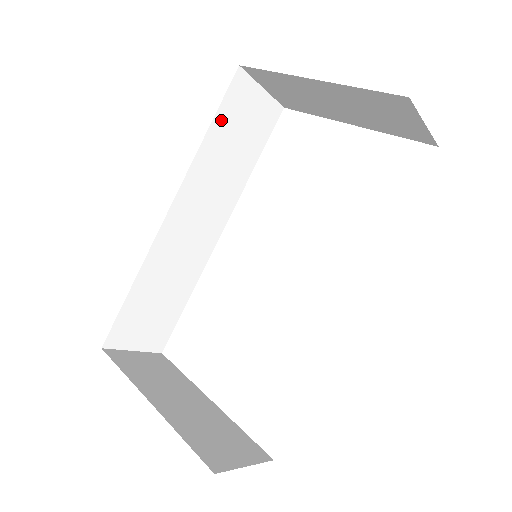
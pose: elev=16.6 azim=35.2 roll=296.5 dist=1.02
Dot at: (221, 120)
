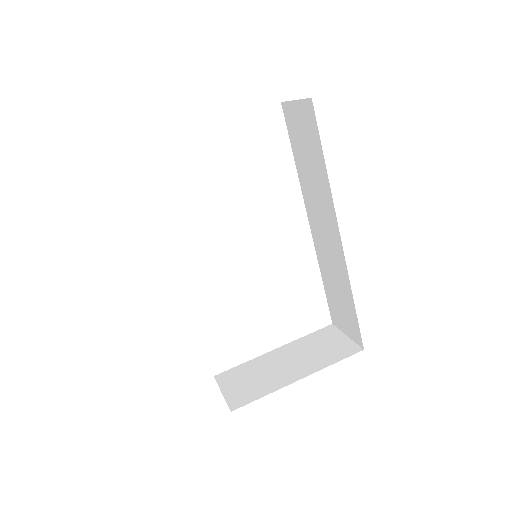
Dot at: occluded
